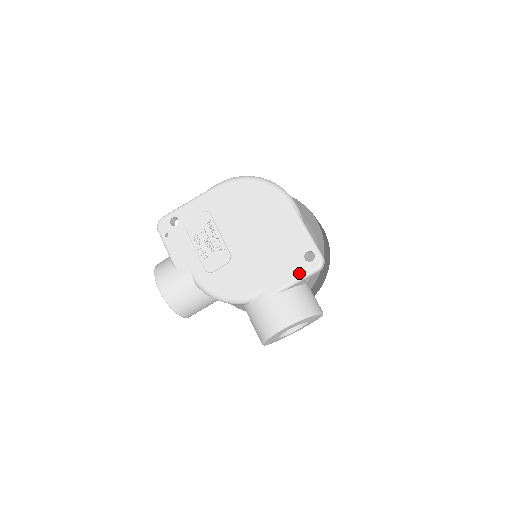
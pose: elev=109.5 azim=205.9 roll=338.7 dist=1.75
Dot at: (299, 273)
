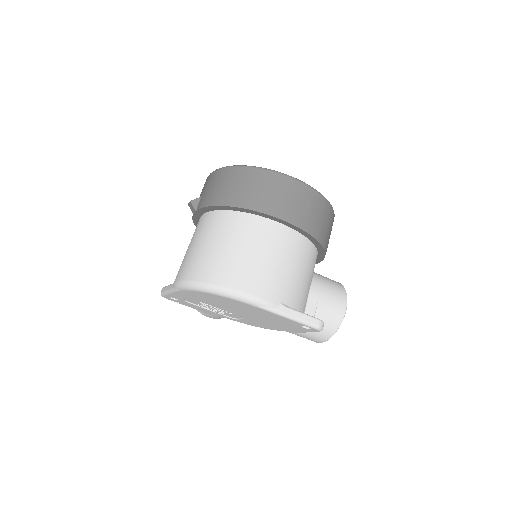
Dot at: (306, 331)
